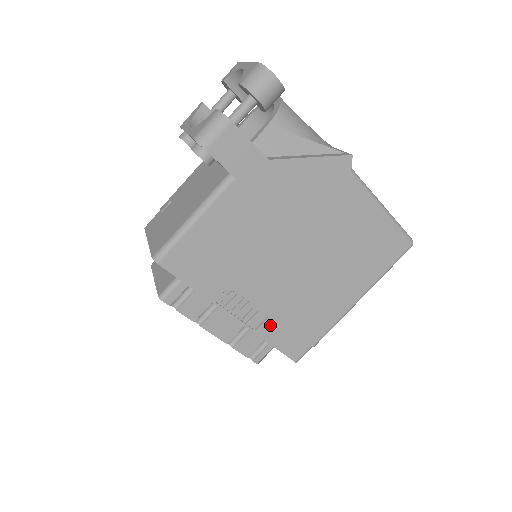
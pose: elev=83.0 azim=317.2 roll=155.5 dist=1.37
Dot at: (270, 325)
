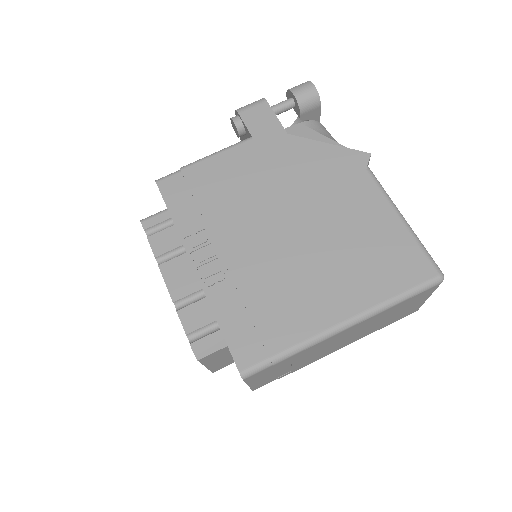
Dot at: (228, 298)
